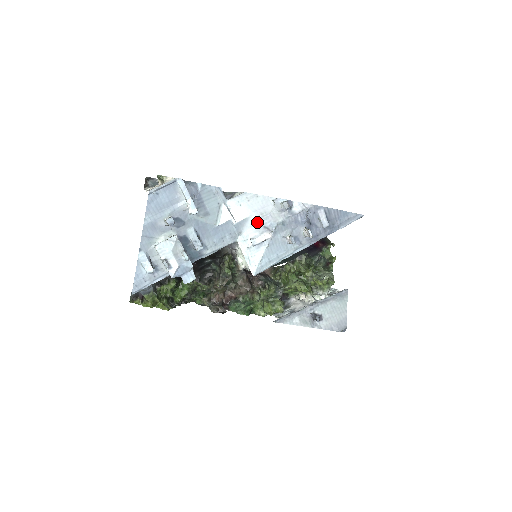
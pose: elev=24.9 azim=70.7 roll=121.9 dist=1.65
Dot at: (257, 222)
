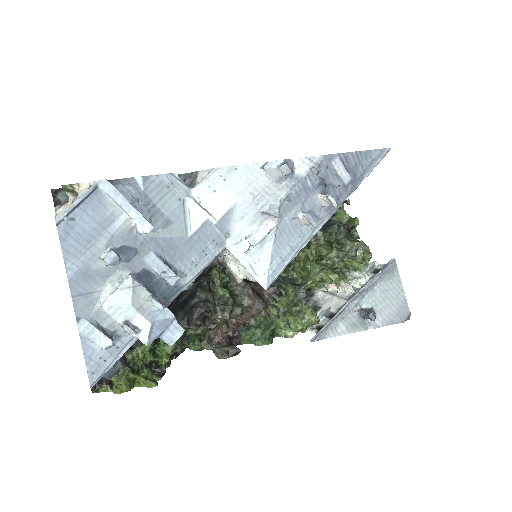
Dot at: (248, 209)
